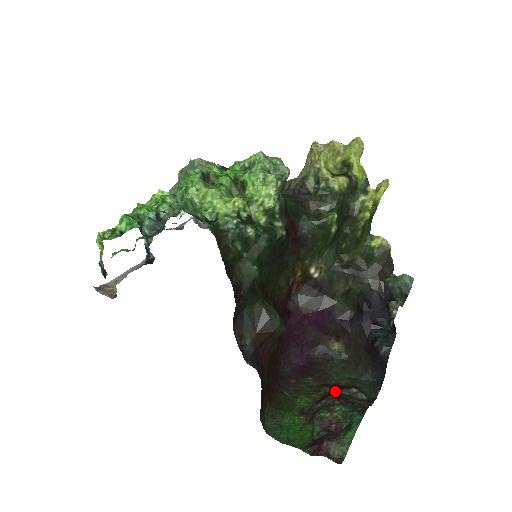
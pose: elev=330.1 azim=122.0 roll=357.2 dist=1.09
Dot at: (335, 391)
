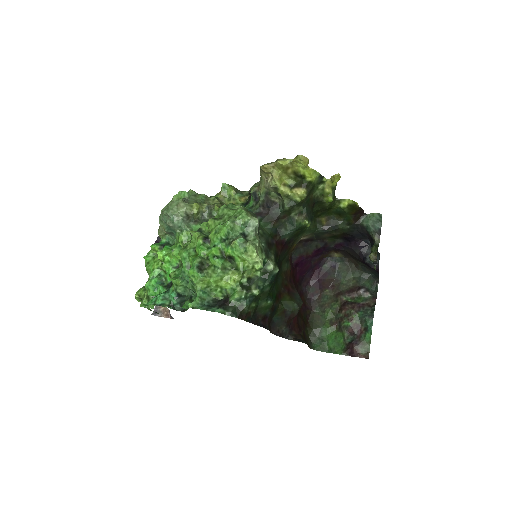
Dot at: (348, 297)
